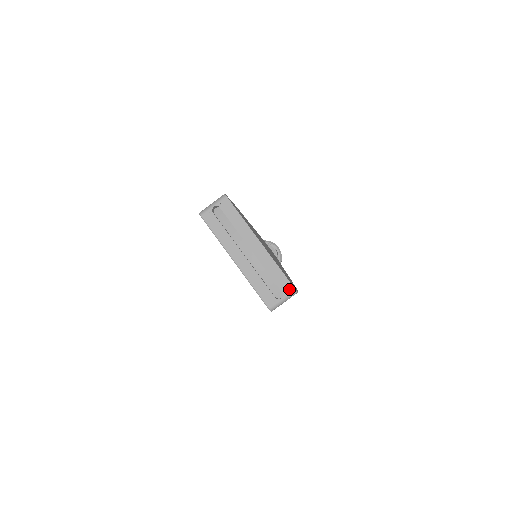
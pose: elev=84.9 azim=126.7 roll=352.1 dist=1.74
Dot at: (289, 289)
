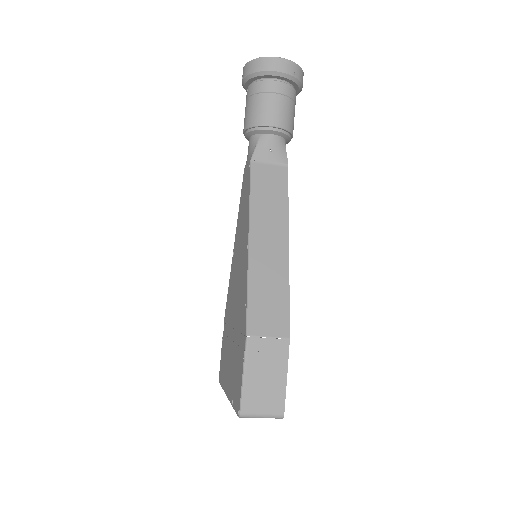
Dot at: occluded
